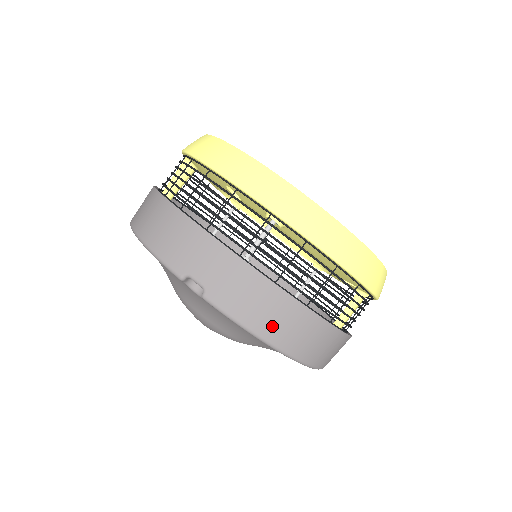
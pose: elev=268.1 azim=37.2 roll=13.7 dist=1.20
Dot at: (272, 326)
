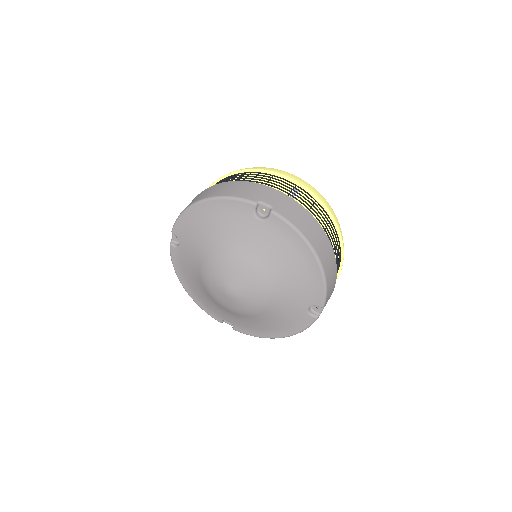
Dot at: (311, 234)
